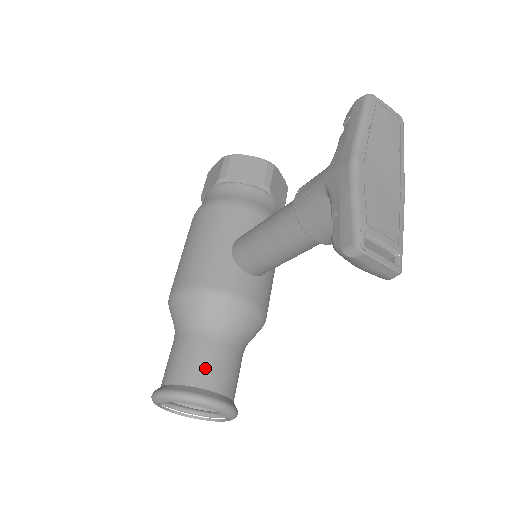
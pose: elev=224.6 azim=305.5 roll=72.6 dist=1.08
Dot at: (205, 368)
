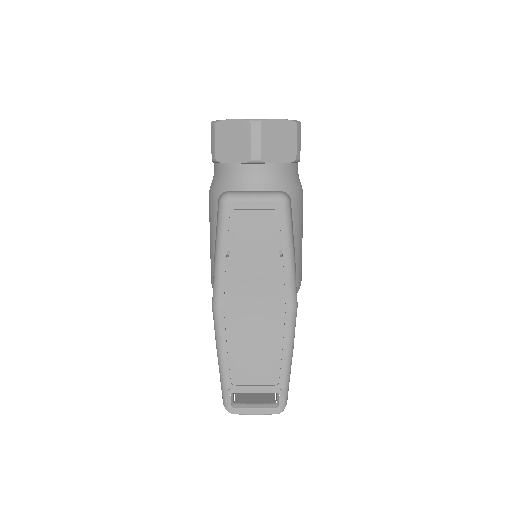
Dot at: occluded
